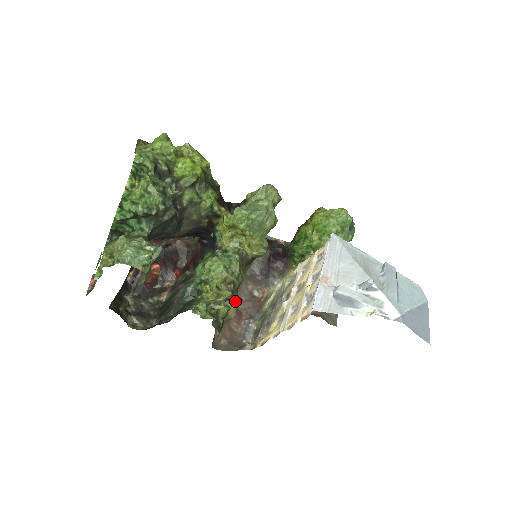
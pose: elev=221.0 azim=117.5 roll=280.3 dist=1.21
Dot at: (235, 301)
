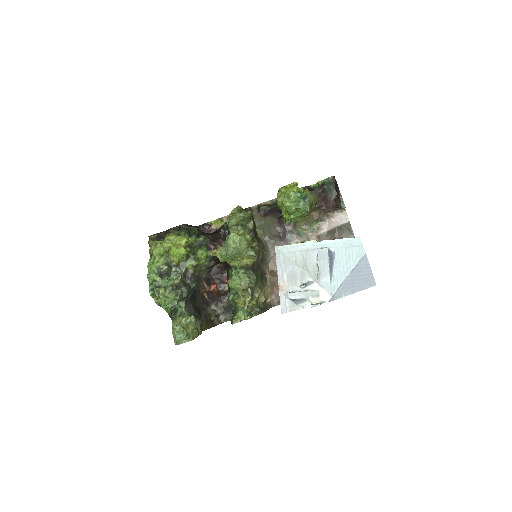
Dot at: (257, 296)
